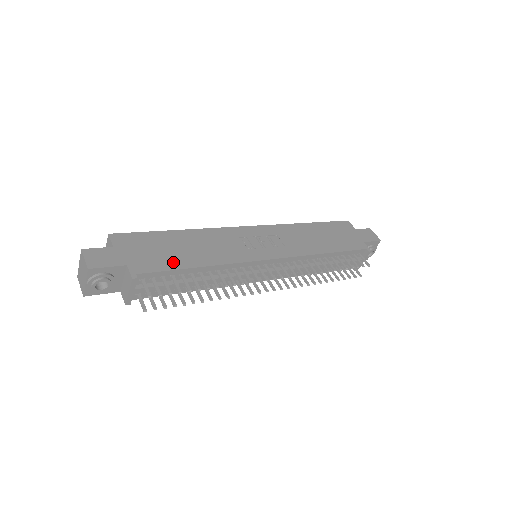
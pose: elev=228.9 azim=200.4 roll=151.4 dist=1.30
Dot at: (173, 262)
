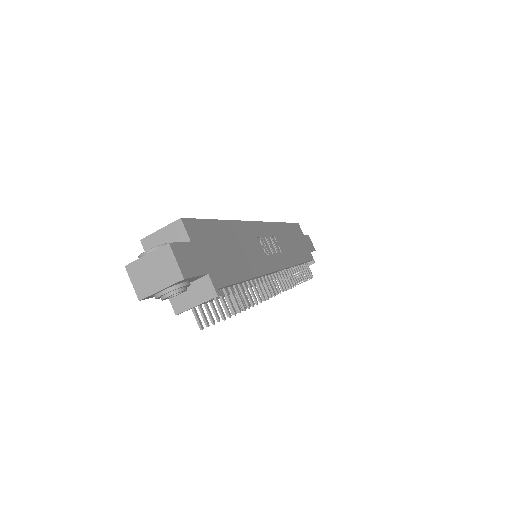
Dot at: (234, 270)
